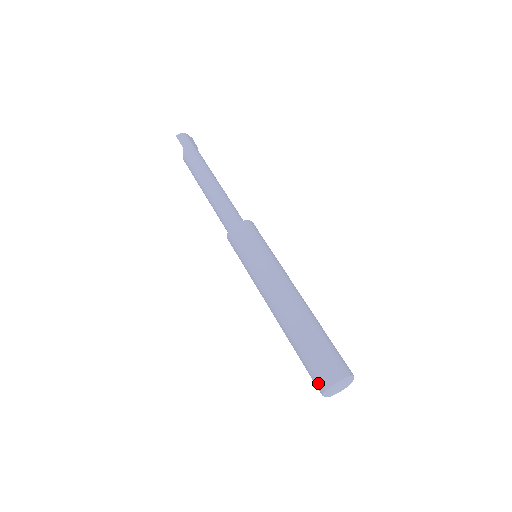
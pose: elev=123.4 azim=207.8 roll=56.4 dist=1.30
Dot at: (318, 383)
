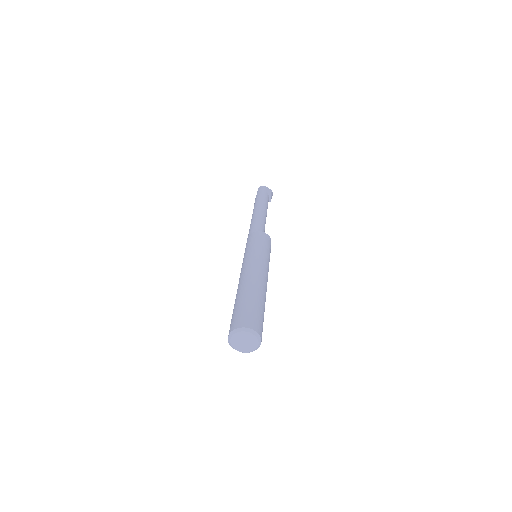
Dot at: occluded
